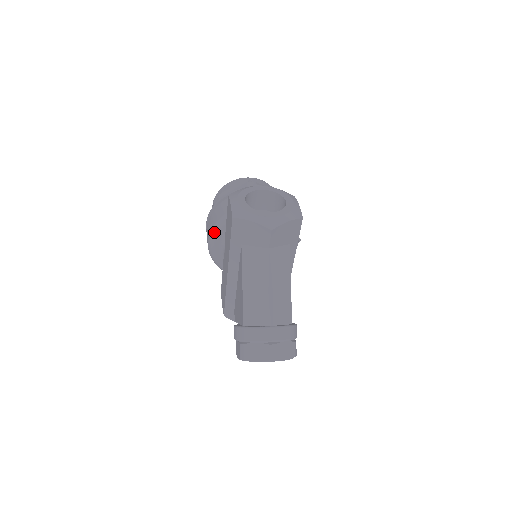
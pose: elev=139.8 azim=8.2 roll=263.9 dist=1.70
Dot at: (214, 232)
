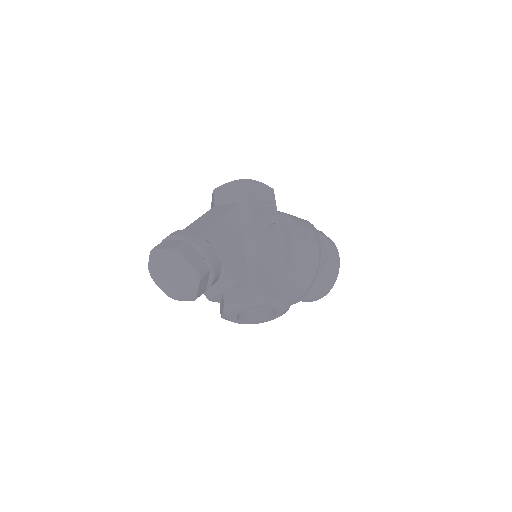
Dot at: occluded
